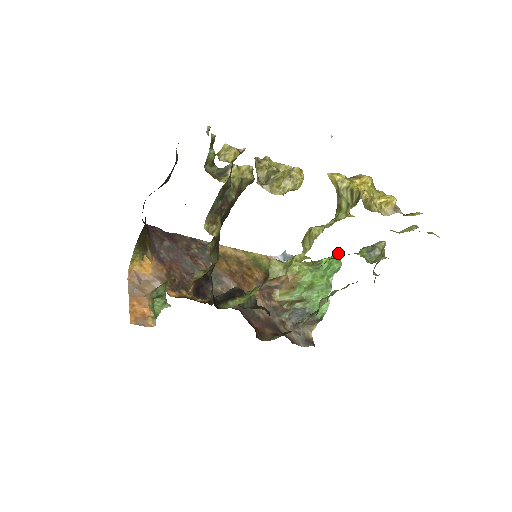
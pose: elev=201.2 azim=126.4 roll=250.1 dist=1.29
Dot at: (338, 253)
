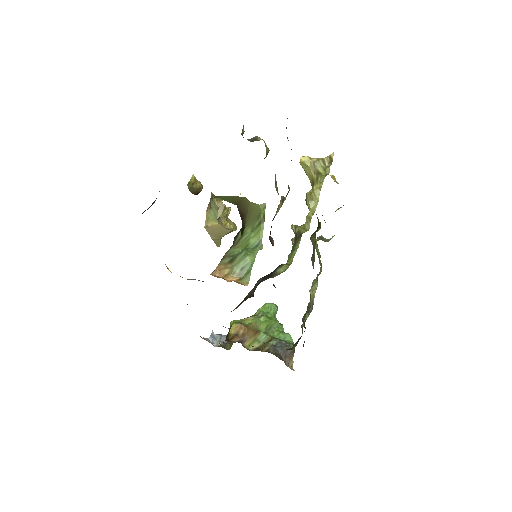
Dot at: (312, 234)
